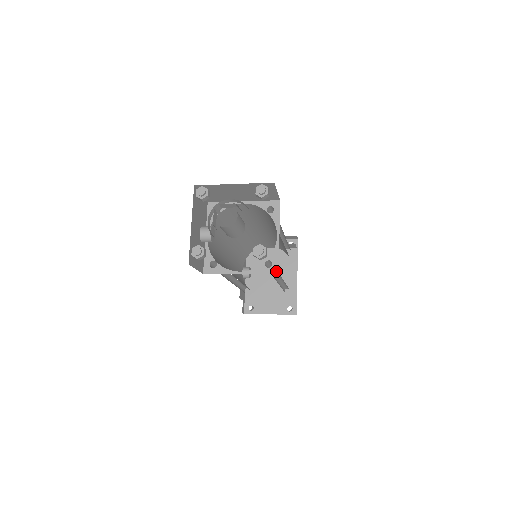
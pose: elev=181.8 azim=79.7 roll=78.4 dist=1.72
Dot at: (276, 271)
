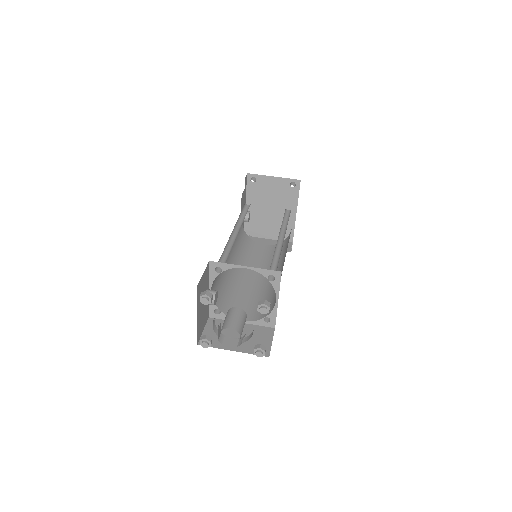
Dot at: (273, 326)
